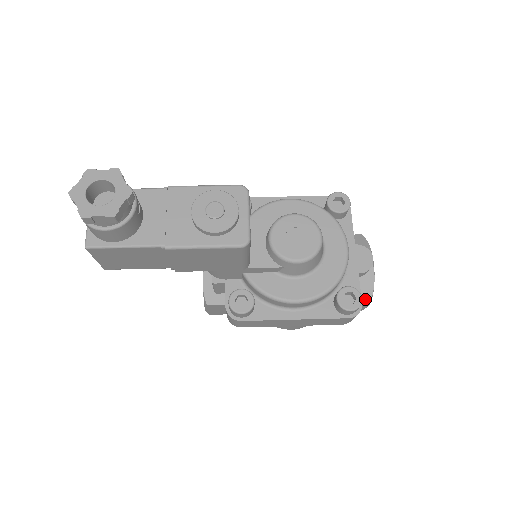
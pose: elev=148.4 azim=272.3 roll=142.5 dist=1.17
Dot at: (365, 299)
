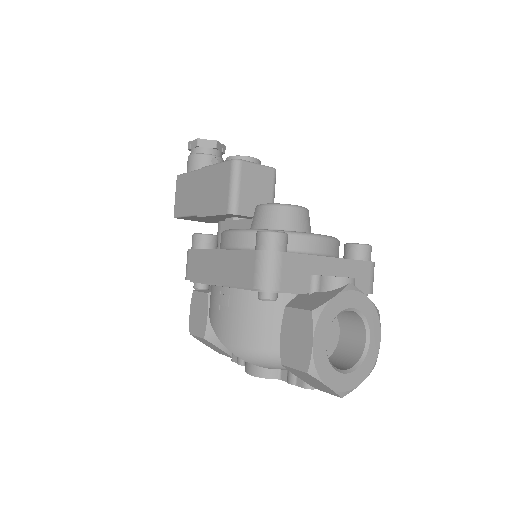
Dot at: (308, 308)
